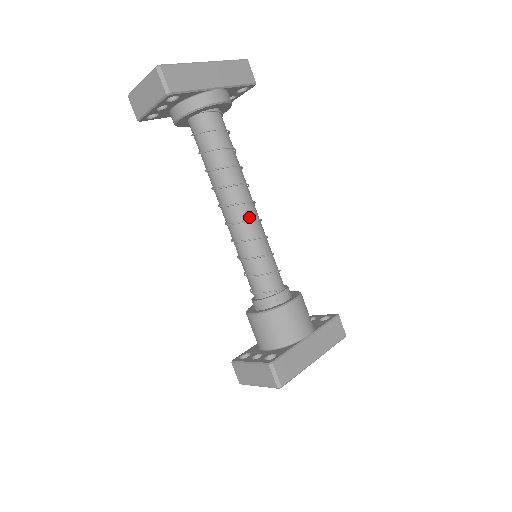
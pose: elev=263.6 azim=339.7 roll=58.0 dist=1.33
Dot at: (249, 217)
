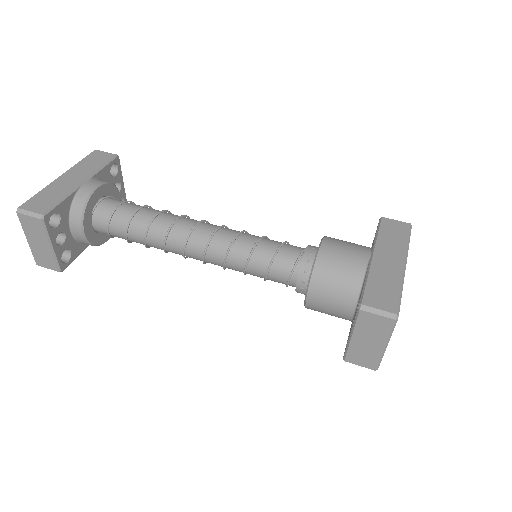
Dot at: (210, 233)
